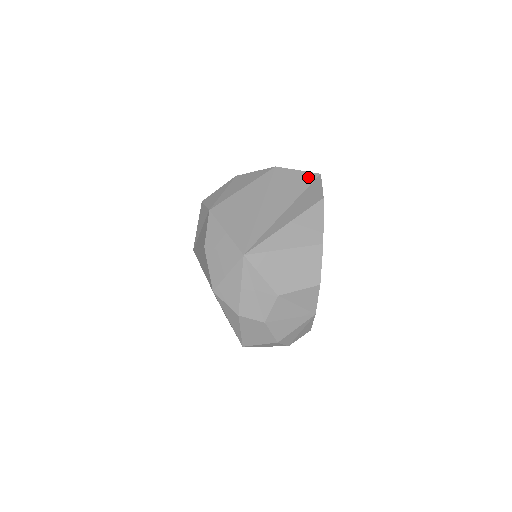
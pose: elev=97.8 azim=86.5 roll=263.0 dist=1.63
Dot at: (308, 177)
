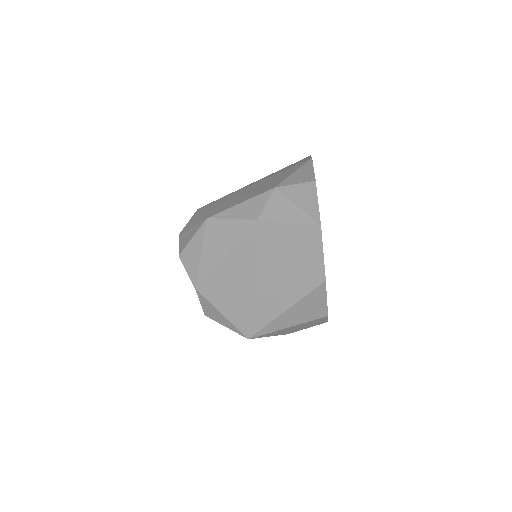
Dot at: (304, 234)
